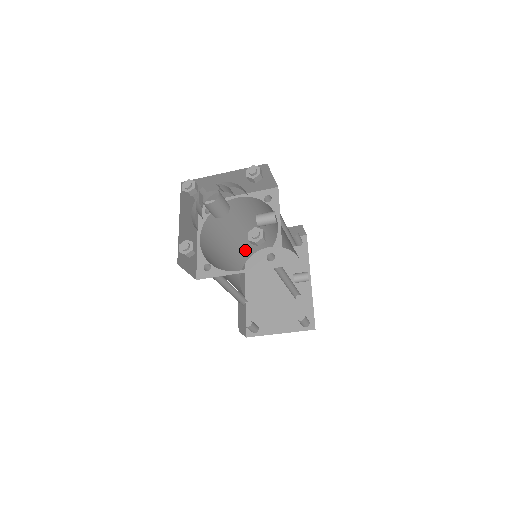
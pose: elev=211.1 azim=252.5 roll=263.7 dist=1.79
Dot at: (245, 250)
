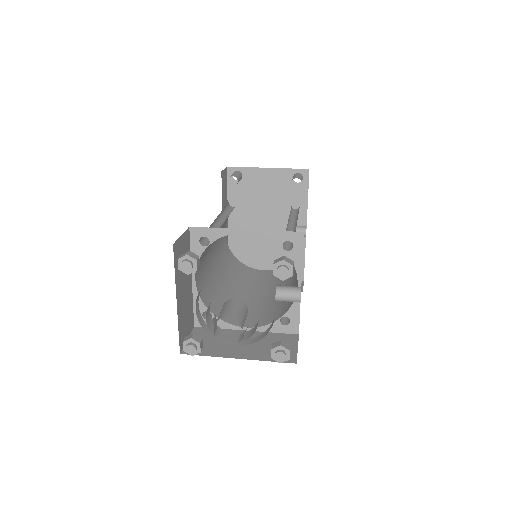
Dot at: occluded
